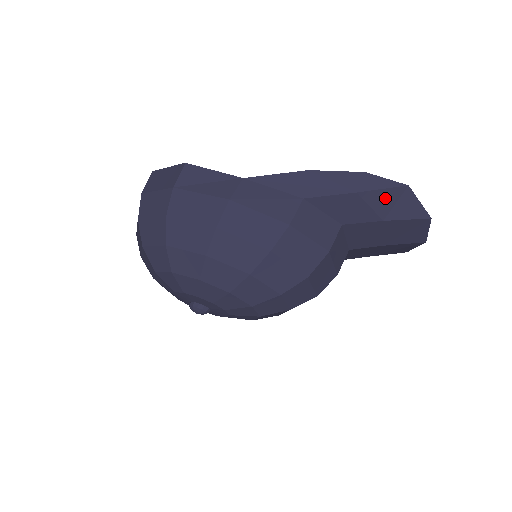
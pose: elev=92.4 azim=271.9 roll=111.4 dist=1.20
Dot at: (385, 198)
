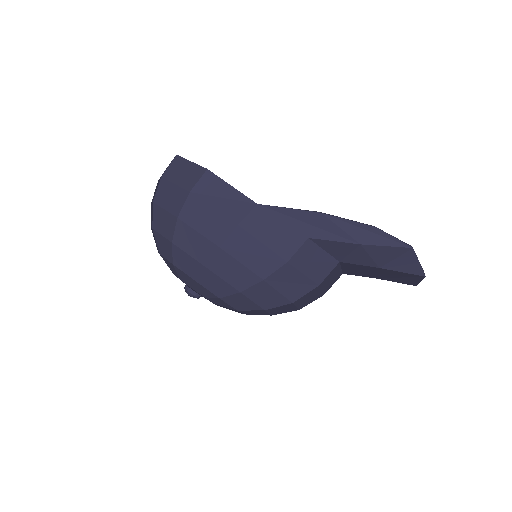
Dot at: (387, 253)
